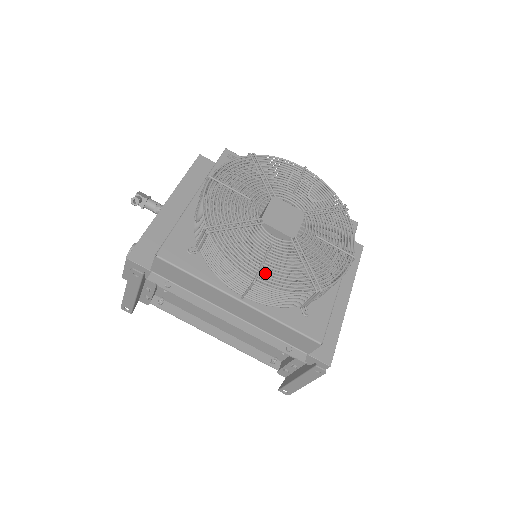
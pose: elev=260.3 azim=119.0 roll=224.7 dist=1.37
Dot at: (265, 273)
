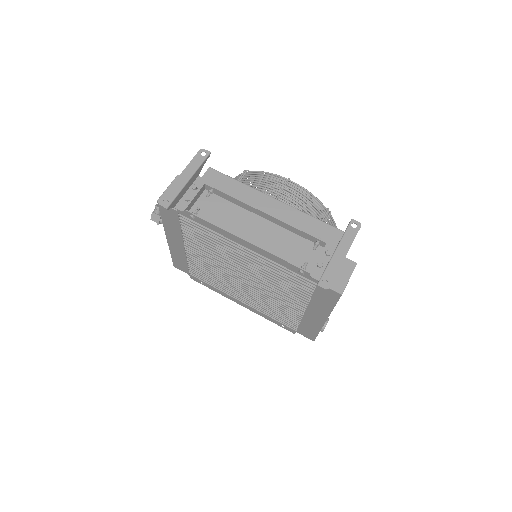
Dot at: occluded
